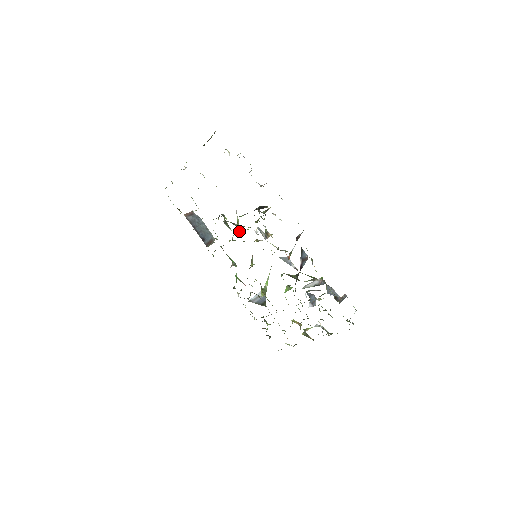
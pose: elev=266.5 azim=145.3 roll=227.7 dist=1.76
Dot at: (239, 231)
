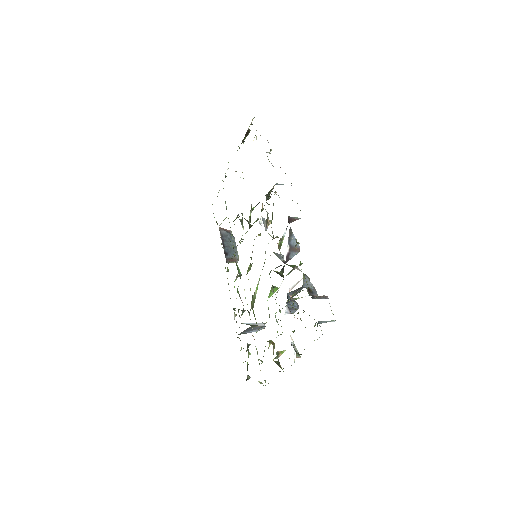
Dot at: occluded
